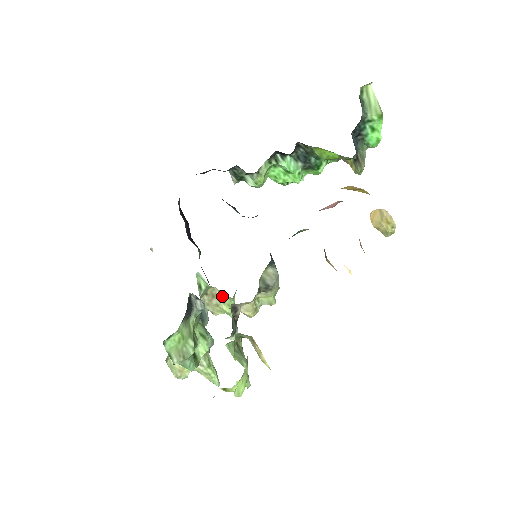
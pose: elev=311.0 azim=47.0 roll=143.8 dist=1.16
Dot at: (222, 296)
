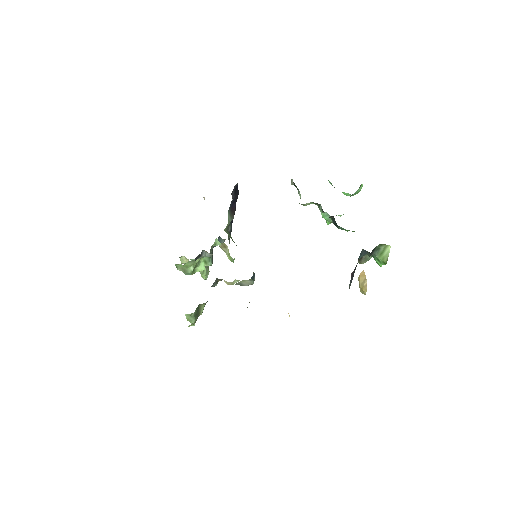
Dot at: occluded
